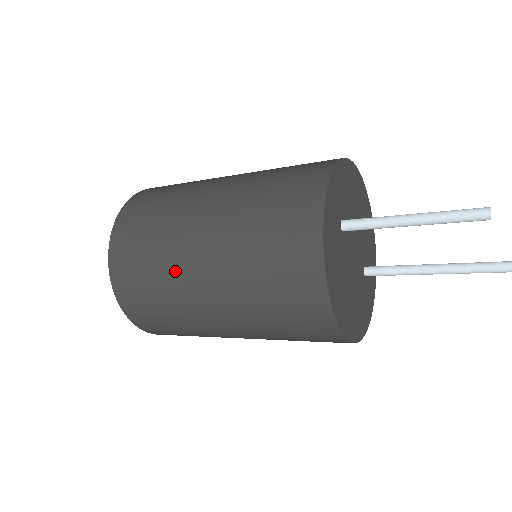
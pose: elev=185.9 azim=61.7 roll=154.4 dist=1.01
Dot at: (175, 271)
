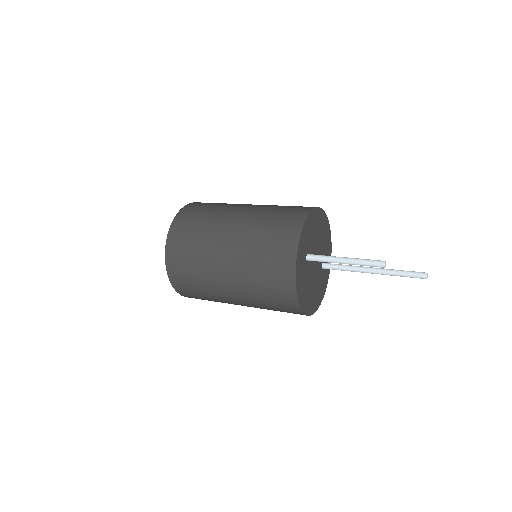
Dot at: (210, 280)
